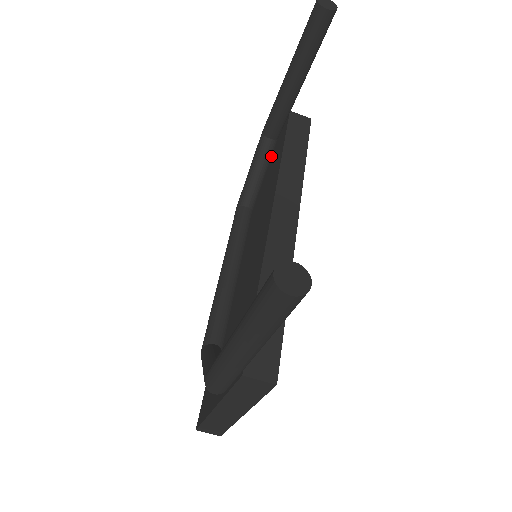
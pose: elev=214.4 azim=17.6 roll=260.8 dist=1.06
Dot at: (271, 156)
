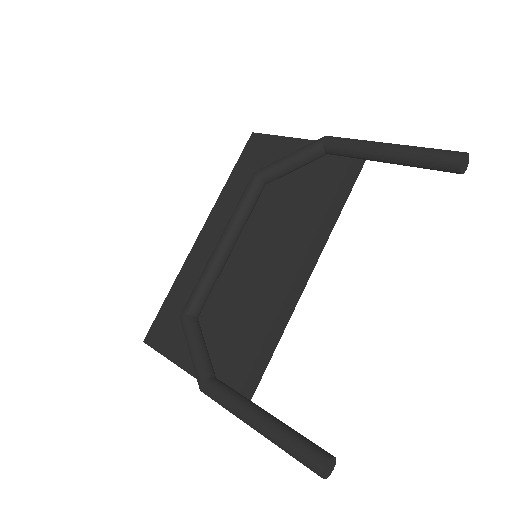
Dot at: occluded
